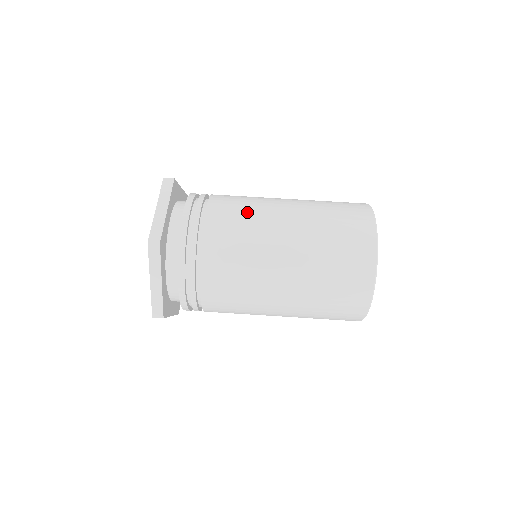
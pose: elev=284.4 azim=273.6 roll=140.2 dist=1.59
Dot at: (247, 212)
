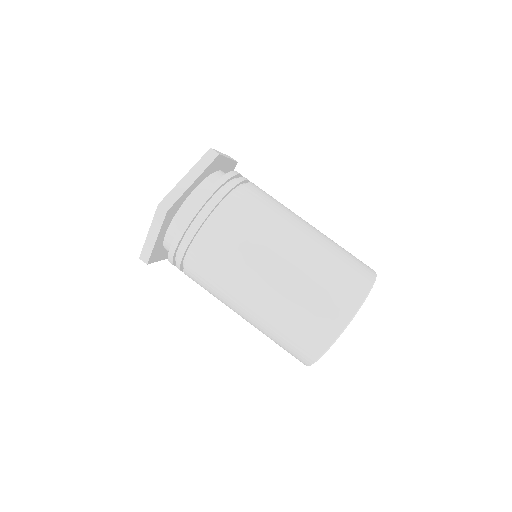
Dot at: (282, 204)
